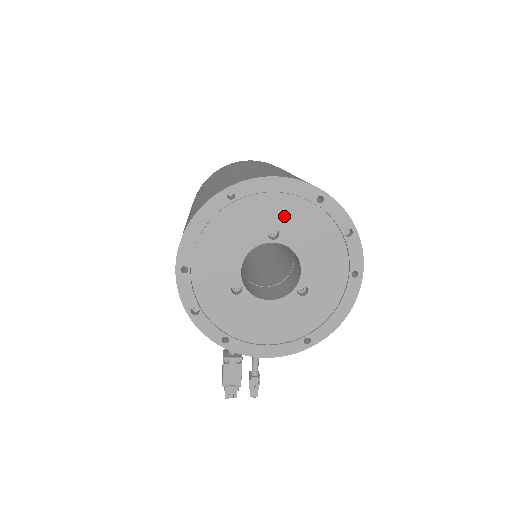
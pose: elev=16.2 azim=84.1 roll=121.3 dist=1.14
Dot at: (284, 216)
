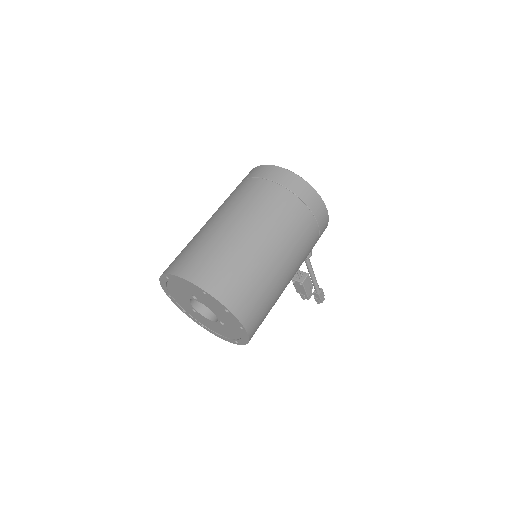
Dot at: (194, 293)
